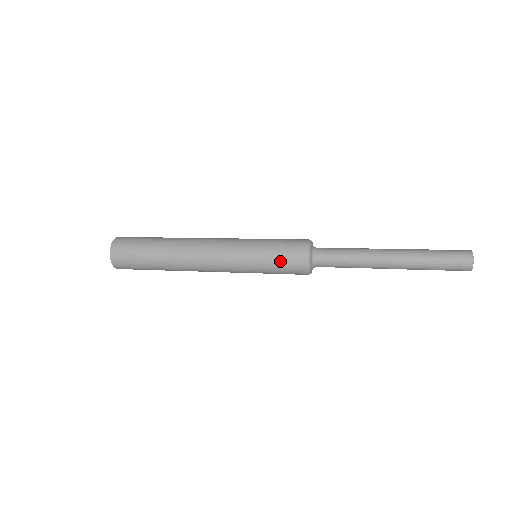
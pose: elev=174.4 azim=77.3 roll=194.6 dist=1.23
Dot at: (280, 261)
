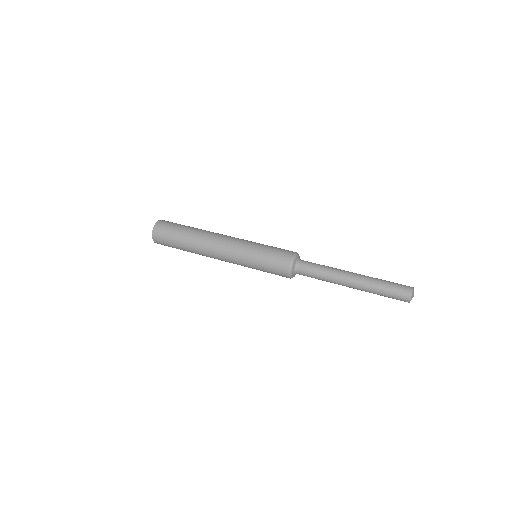
Dot at: (271, 262)
